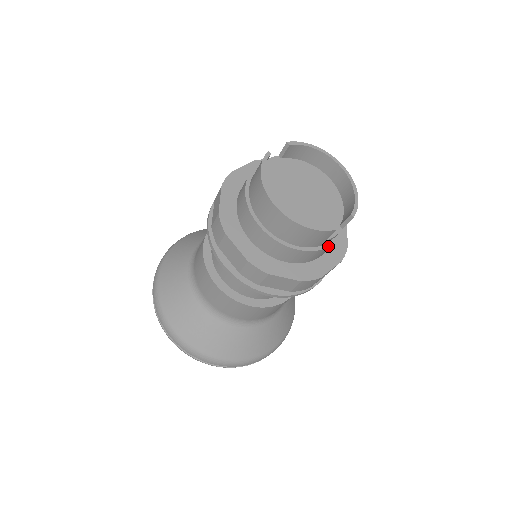
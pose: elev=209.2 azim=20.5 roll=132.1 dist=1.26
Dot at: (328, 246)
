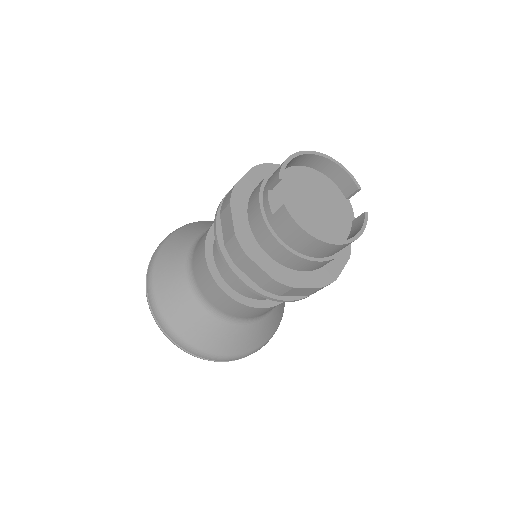
Dot at: occluded
